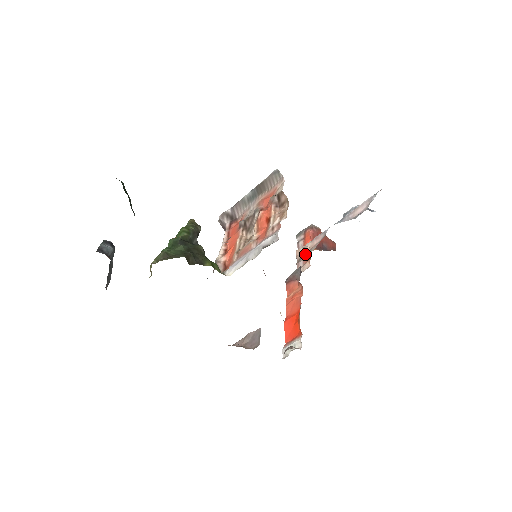
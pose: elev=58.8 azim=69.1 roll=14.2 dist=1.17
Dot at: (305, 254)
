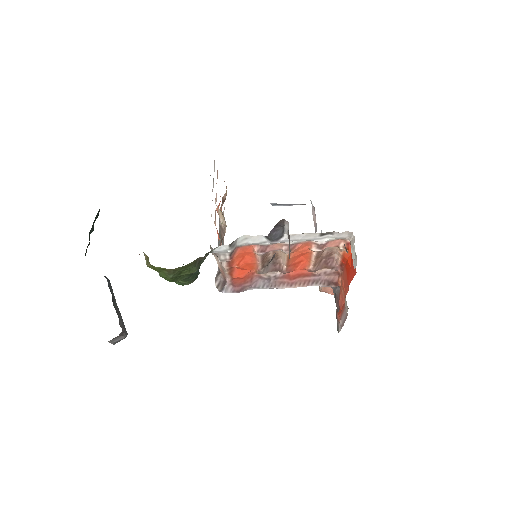
Dot at: occluded
